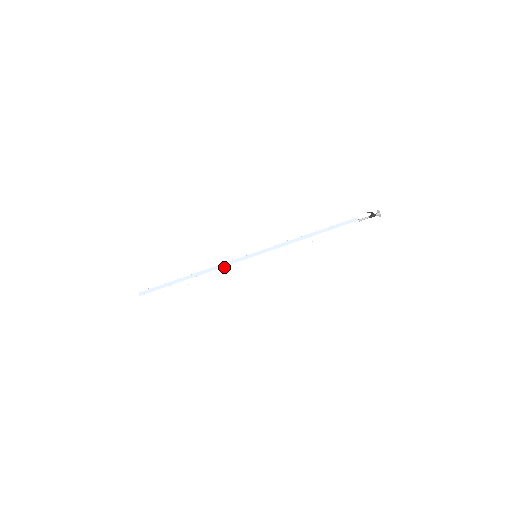
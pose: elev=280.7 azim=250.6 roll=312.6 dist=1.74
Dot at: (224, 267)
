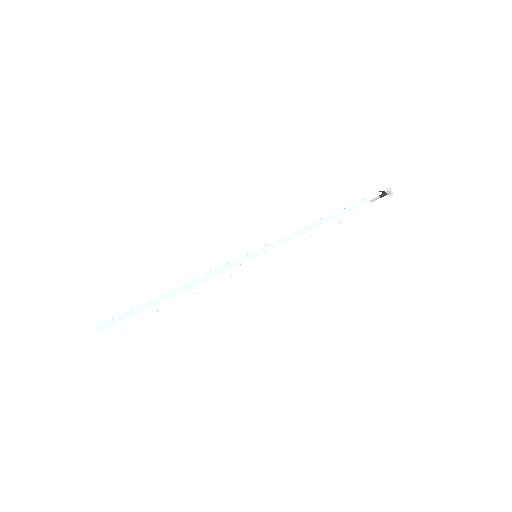
Dot at: (218, 276)
